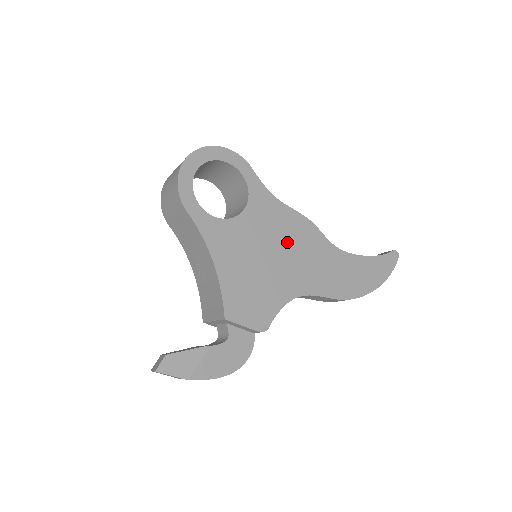
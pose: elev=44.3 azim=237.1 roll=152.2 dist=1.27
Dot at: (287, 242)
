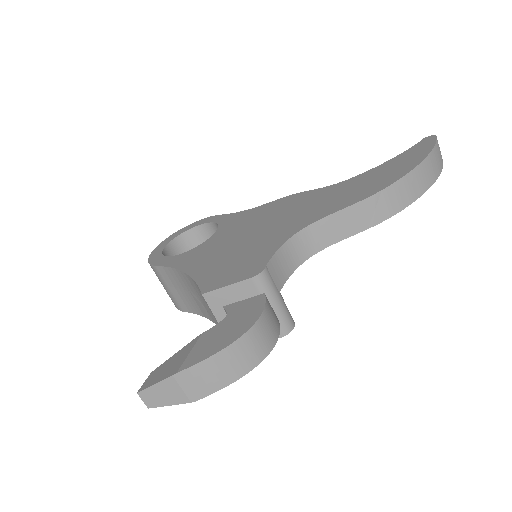
Dot at: (269, 217)
